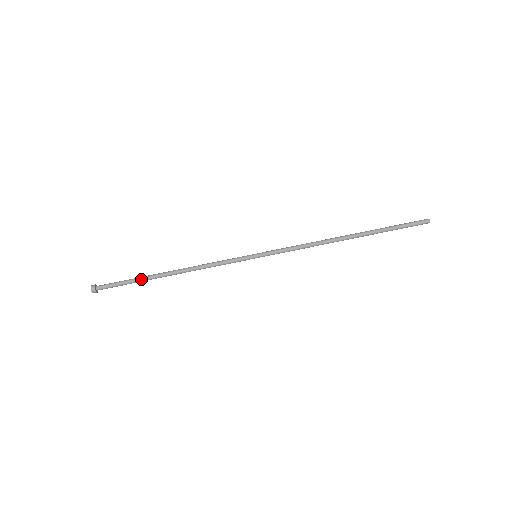
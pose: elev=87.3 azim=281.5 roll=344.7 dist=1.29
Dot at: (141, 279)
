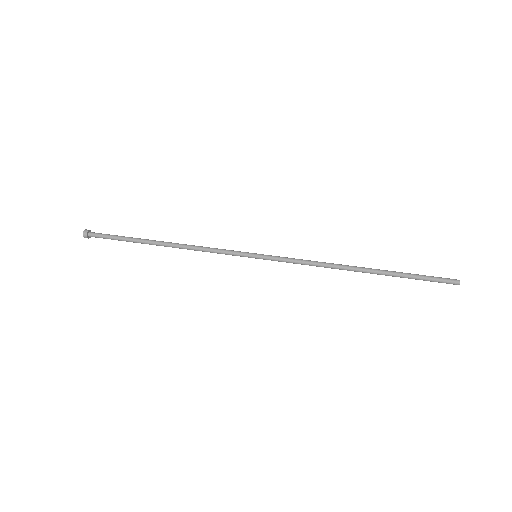
Dot at: (134, 239)
